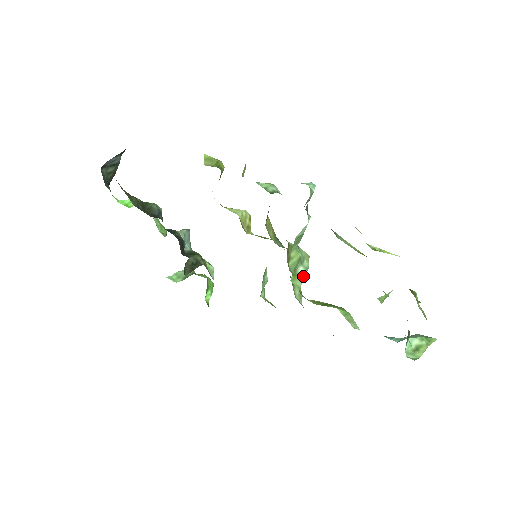
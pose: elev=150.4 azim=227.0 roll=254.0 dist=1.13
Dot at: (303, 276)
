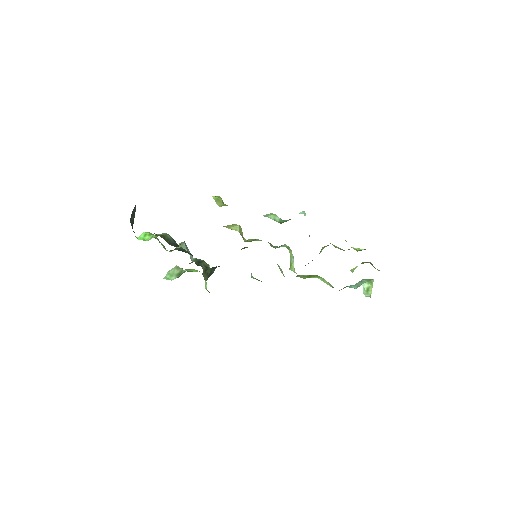
Dot at: (293, 263)
